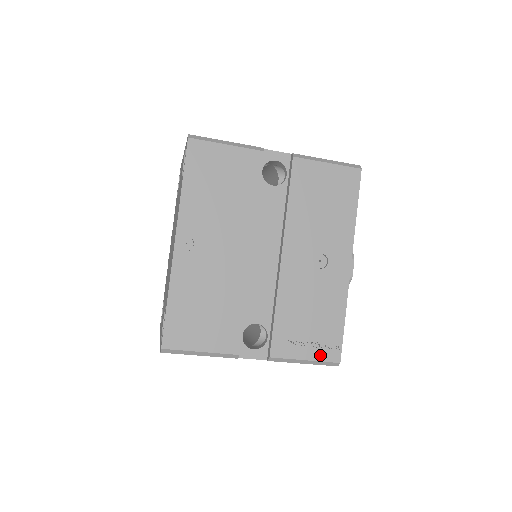
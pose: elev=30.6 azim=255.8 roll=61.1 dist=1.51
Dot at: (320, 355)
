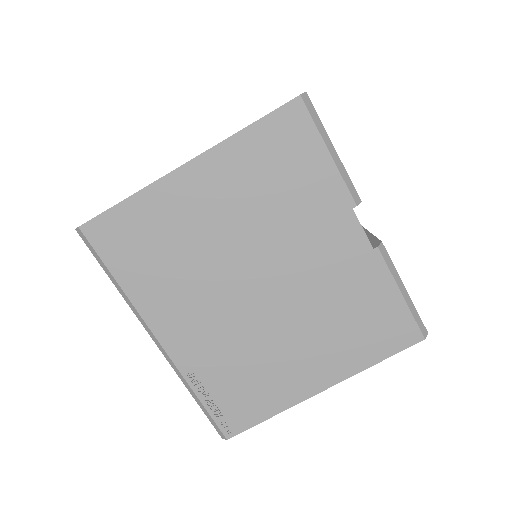
Dot at: occluded
